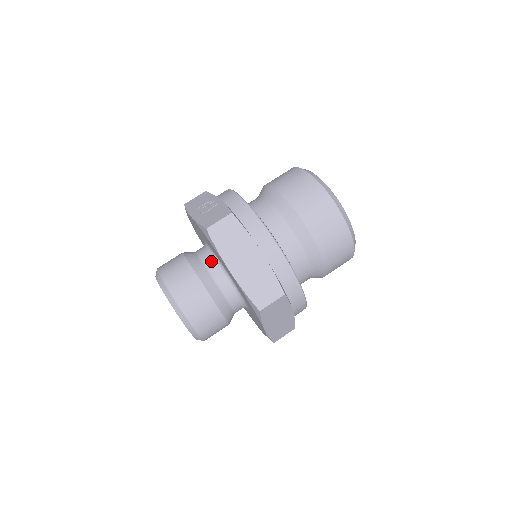
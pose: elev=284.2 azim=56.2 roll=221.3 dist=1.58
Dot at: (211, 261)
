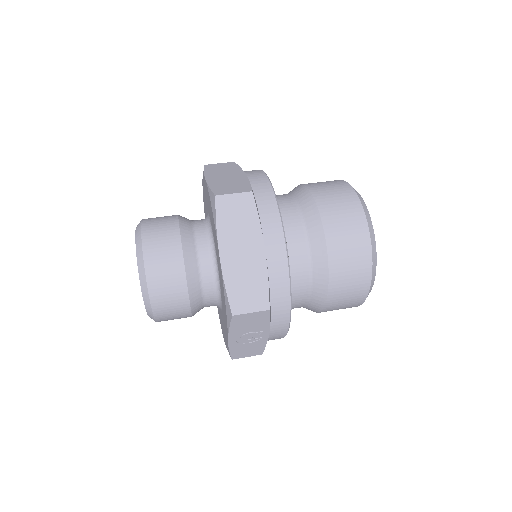
Dot at: occluded
